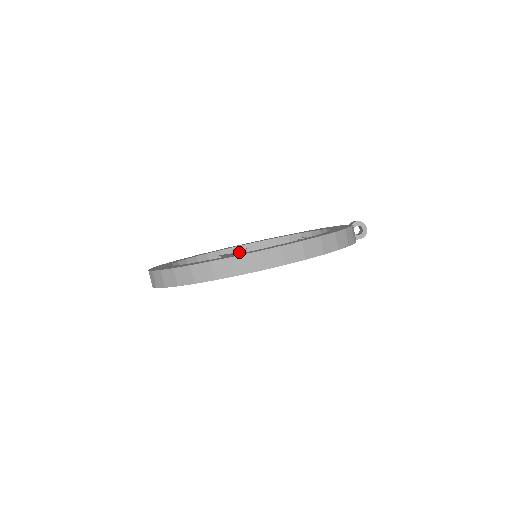
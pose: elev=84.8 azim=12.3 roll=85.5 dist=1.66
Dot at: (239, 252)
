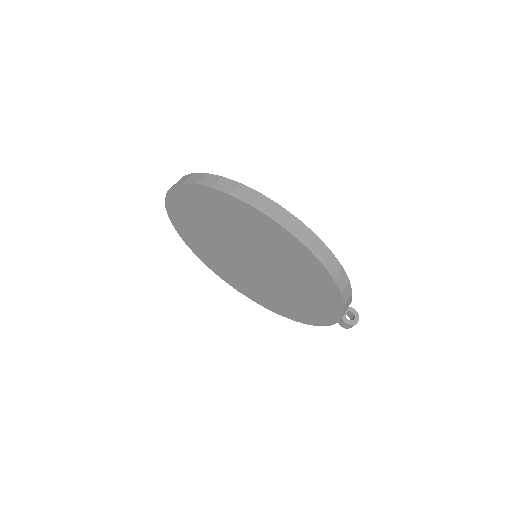
Dot at: occluded
